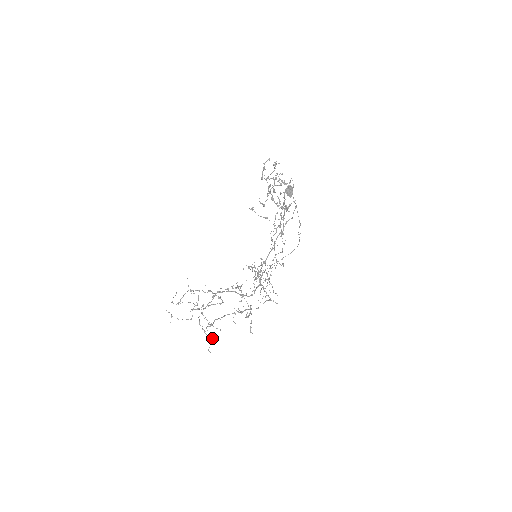
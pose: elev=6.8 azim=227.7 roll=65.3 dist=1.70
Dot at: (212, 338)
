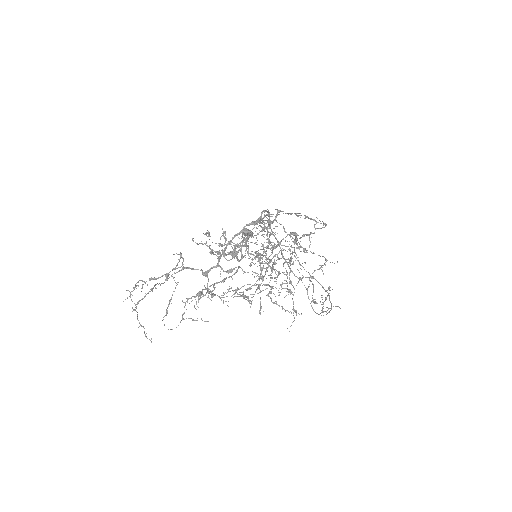
Dot at: occluded
